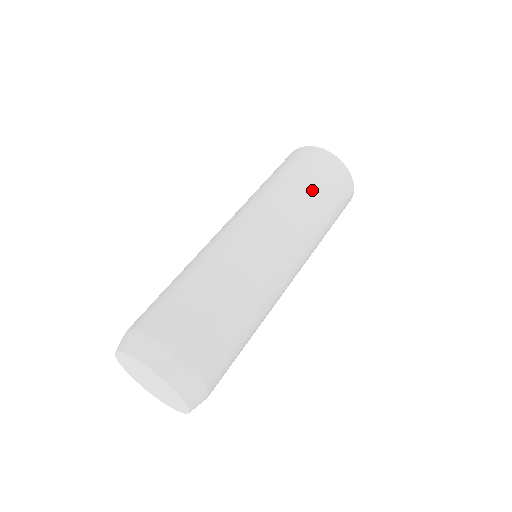
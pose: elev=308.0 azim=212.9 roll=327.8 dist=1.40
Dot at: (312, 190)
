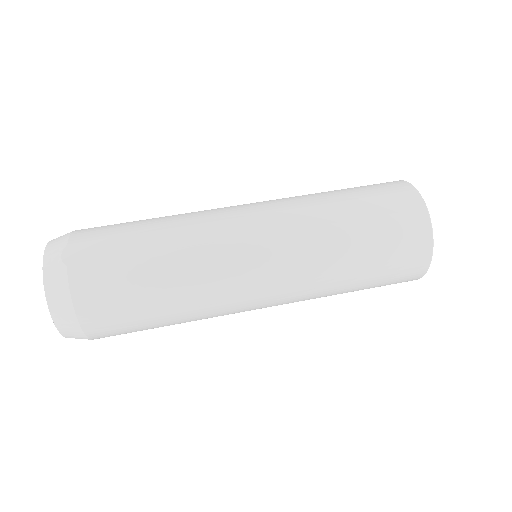
Dot at: (350, 204)
